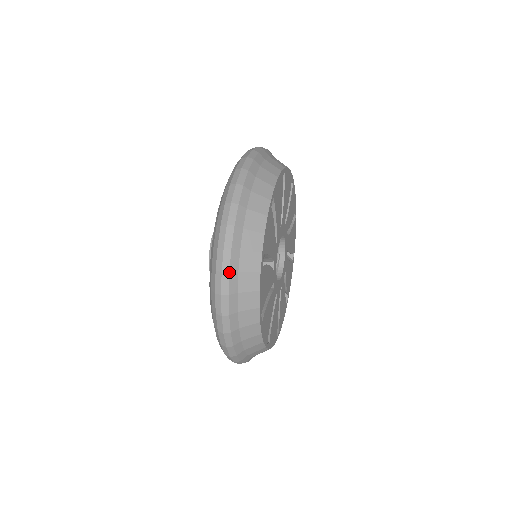
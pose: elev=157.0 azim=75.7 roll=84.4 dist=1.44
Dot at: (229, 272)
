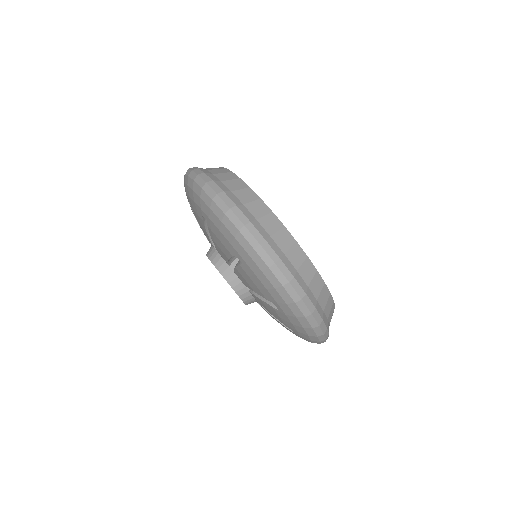
Dot at: (323, 320)
